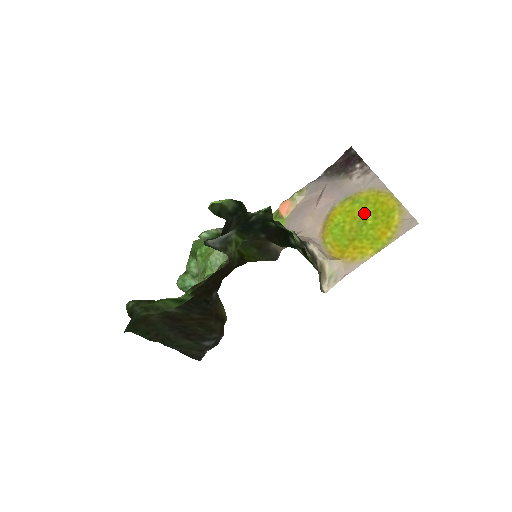
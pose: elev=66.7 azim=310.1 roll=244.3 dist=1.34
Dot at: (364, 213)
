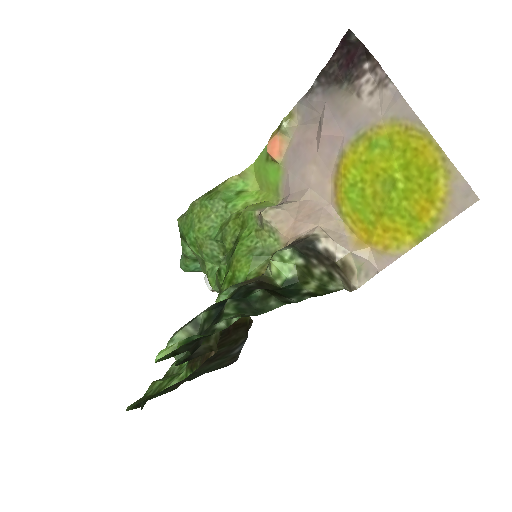
Dot at: (390, 168)
